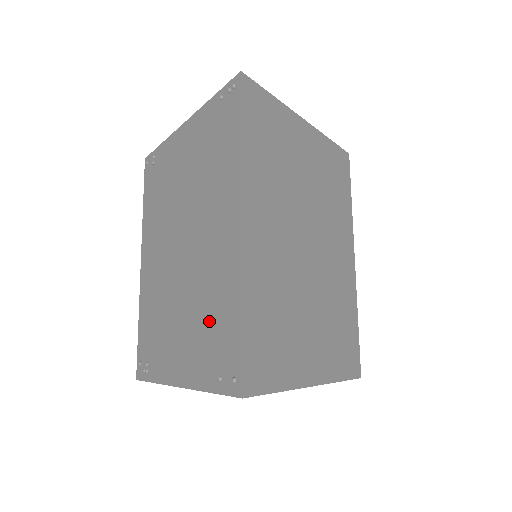
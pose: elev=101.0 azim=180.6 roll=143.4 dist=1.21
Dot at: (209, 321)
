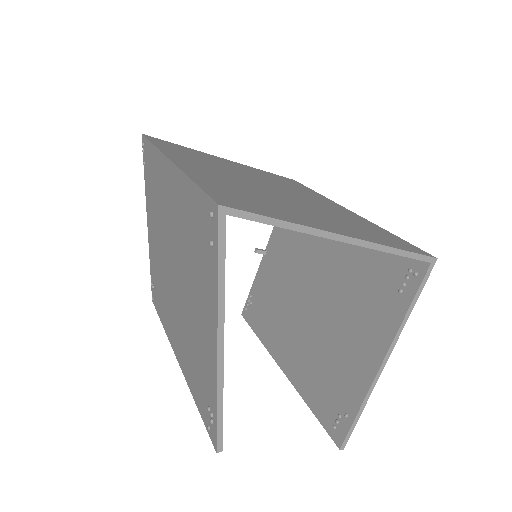
Dot at: (193, 243)
